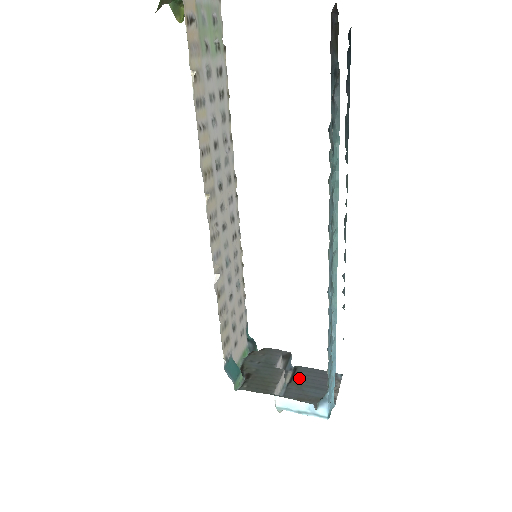
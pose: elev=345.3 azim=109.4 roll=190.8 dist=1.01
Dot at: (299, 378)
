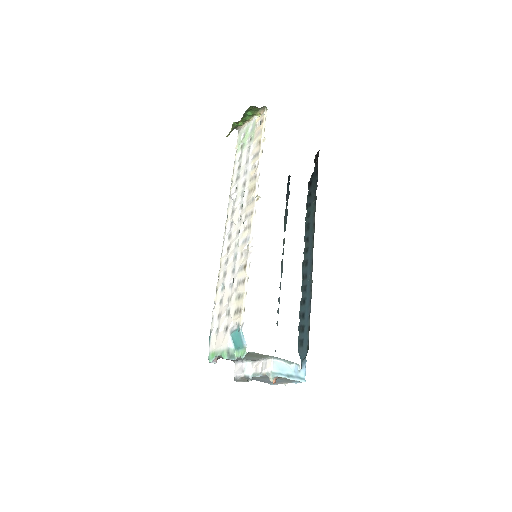
Dot at: (255, 378)
